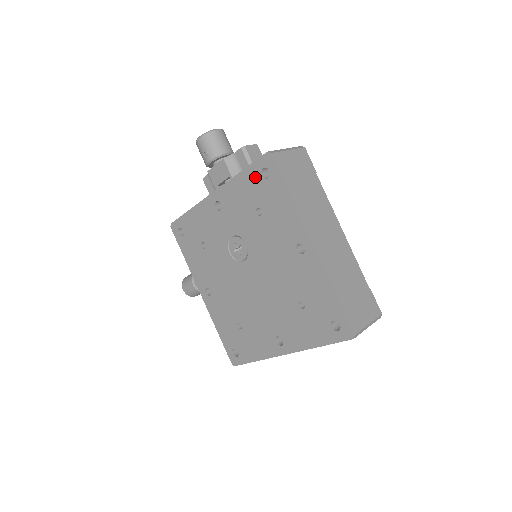
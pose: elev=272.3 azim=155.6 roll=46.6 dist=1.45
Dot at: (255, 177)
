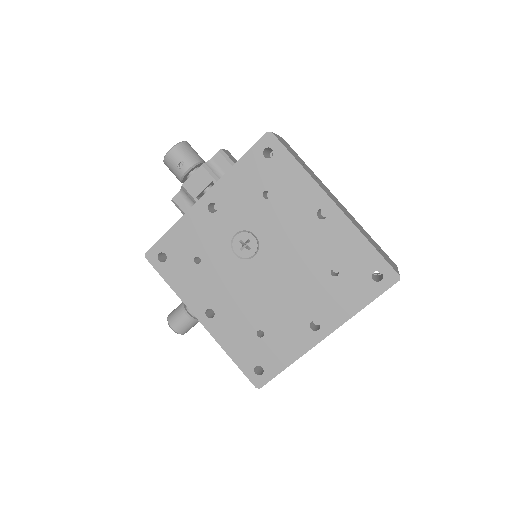
Dot at: (256, 161)
